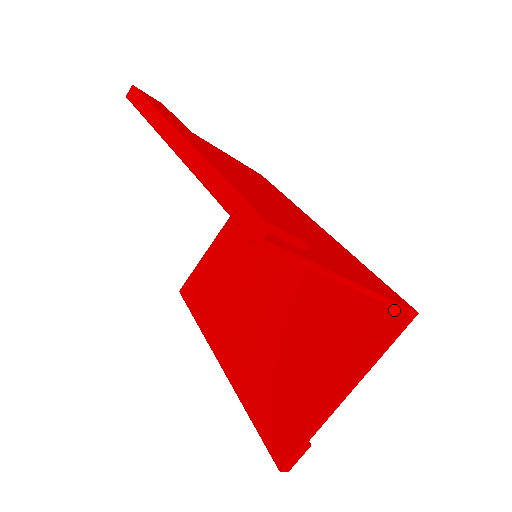
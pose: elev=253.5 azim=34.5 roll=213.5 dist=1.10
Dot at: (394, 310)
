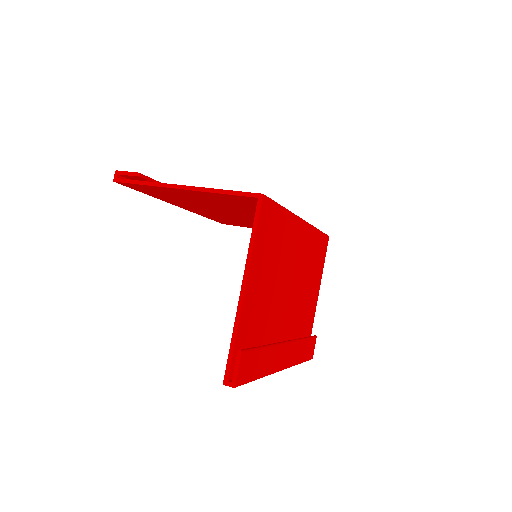
Dot at: occluded
